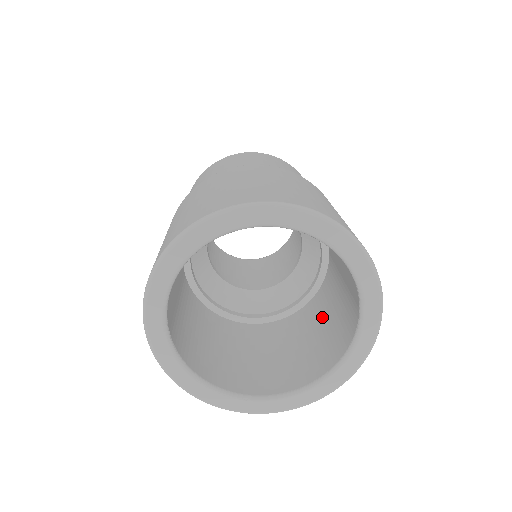
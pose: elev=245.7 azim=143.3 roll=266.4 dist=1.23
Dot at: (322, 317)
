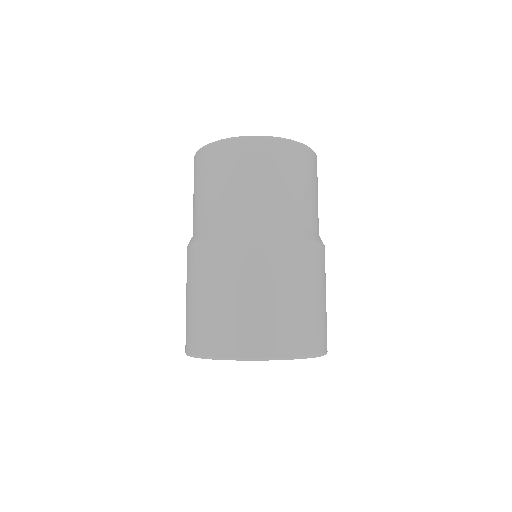
Dot at: occluded
